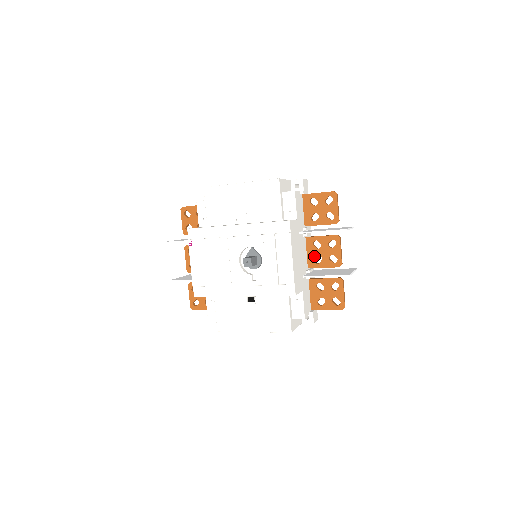
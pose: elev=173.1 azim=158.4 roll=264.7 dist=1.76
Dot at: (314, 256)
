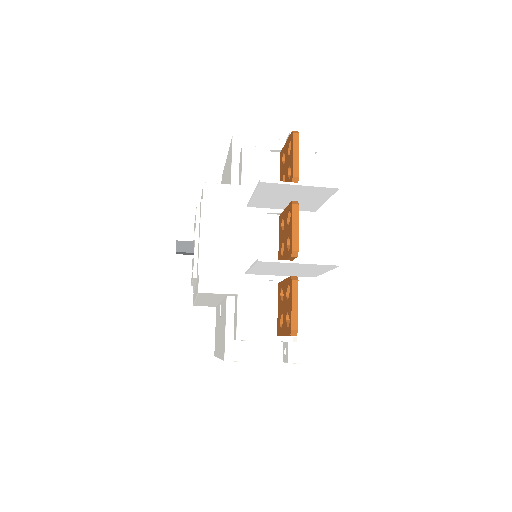
Dot at: (281, 244)
